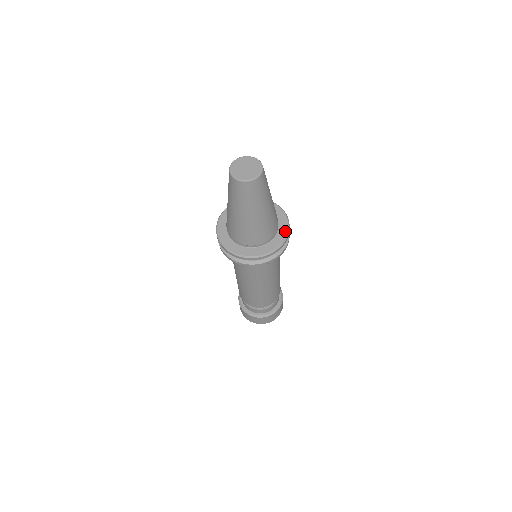
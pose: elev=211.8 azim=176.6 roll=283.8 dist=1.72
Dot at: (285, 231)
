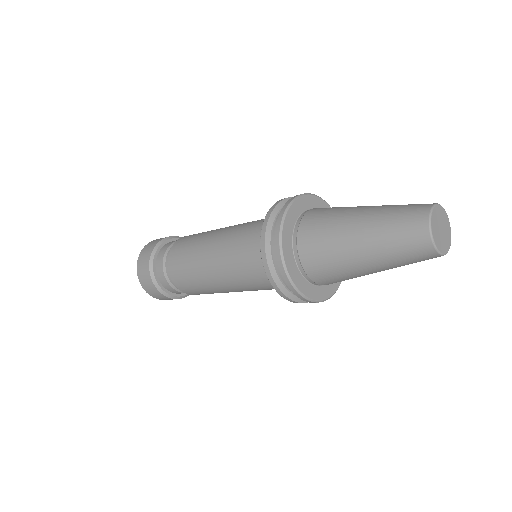
Dot at: (335, 288)
